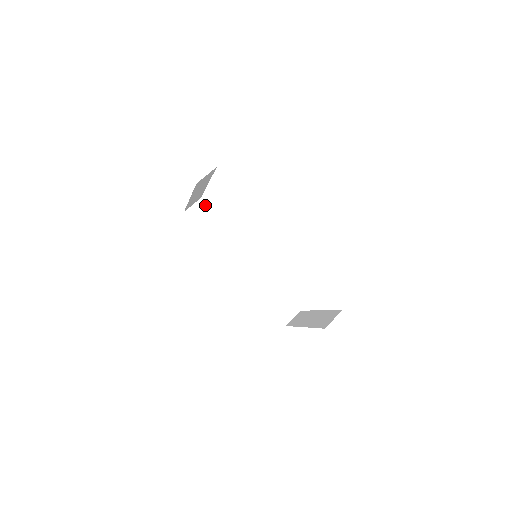
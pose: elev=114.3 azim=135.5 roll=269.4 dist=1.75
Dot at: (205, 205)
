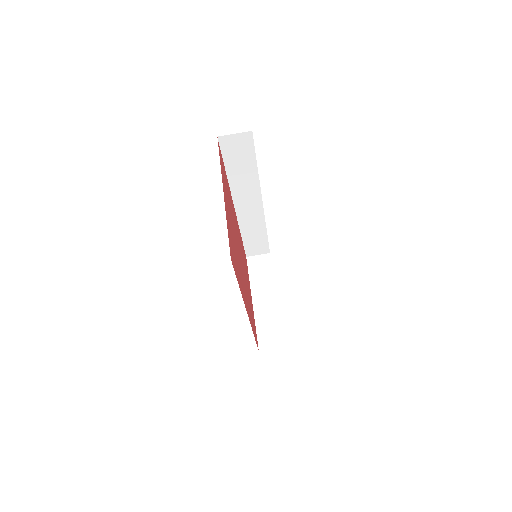
Dot at: (251, 140)
